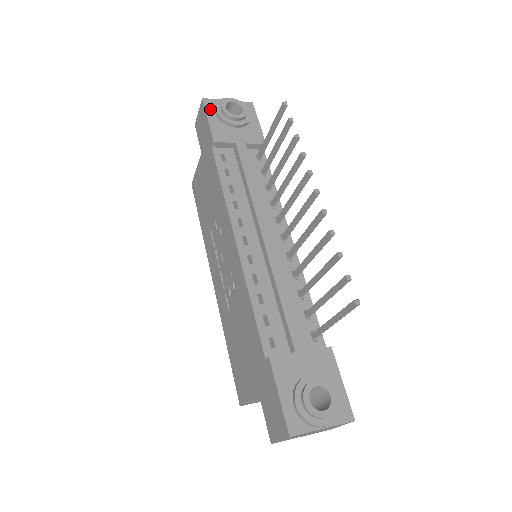
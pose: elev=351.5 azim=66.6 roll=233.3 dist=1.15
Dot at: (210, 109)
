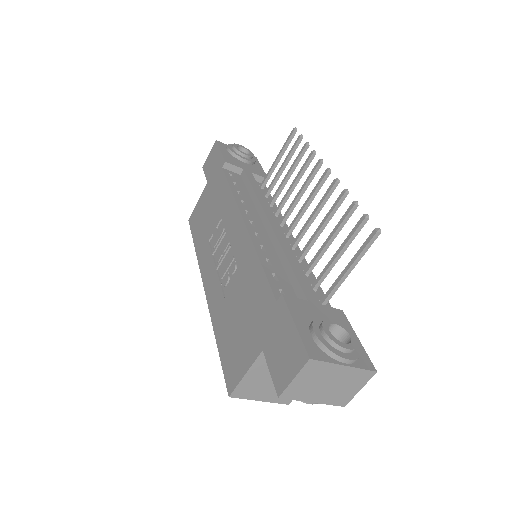
Dot at: (222, 147)
